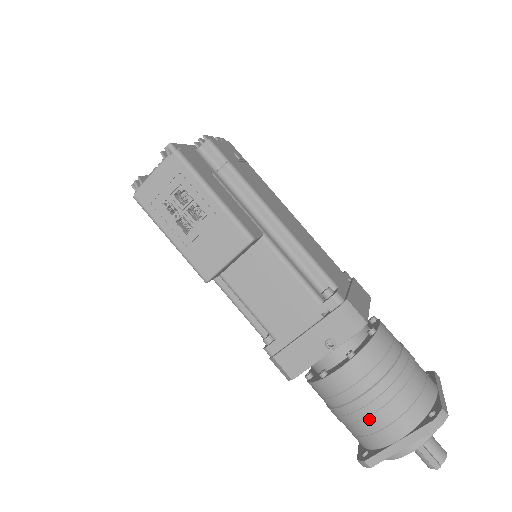
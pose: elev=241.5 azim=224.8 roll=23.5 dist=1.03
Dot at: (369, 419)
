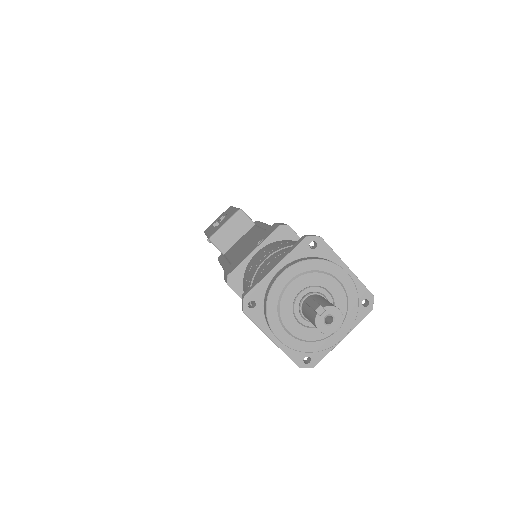
Dot at: (261, 266)
